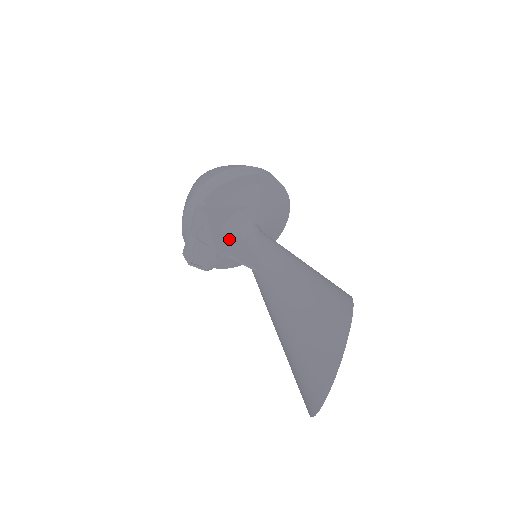
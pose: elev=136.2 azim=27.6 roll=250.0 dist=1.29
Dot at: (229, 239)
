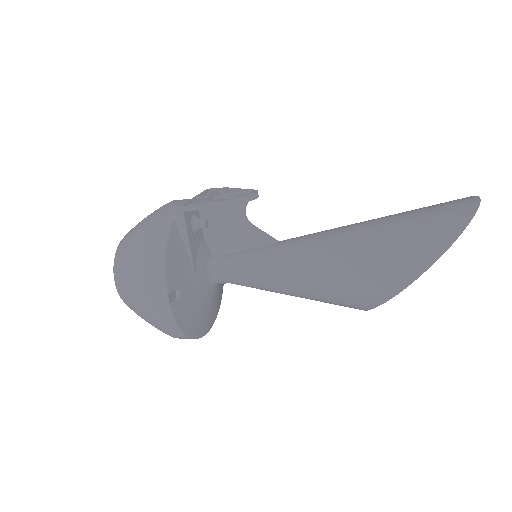
Dot at: (223, 237)
